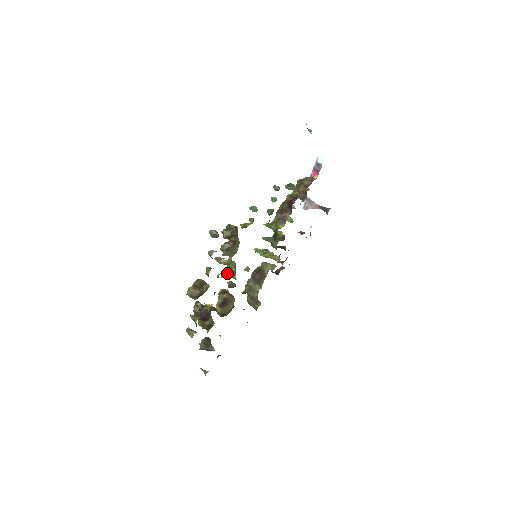
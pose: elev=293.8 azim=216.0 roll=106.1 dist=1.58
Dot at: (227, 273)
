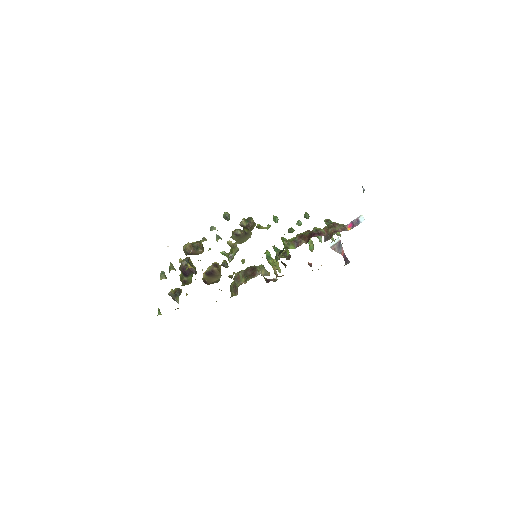
Dot at: (227, 253)
